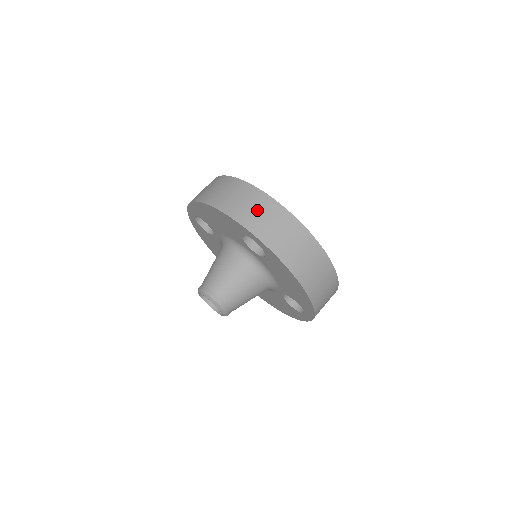
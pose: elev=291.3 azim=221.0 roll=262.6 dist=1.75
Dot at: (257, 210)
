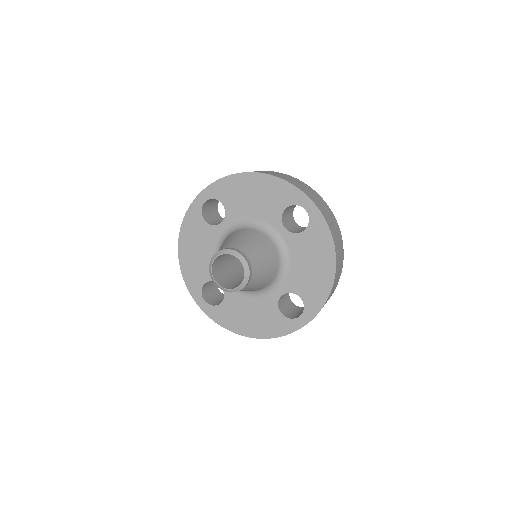
Dot at: occluded
